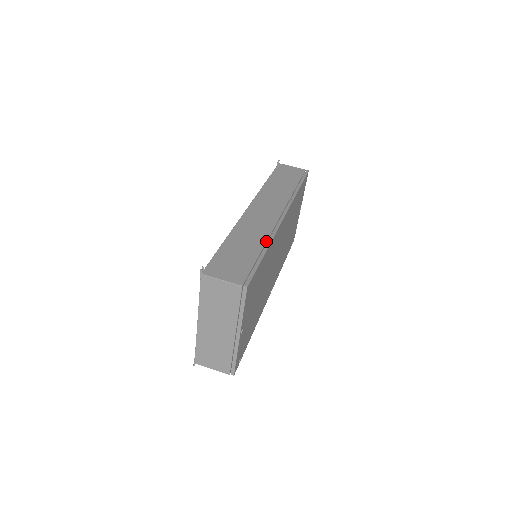
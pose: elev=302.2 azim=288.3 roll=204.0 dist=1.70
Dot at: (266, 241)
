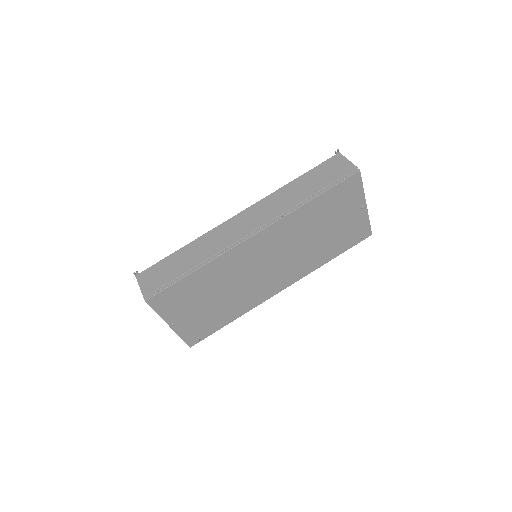
Dot at: (205, 260)
